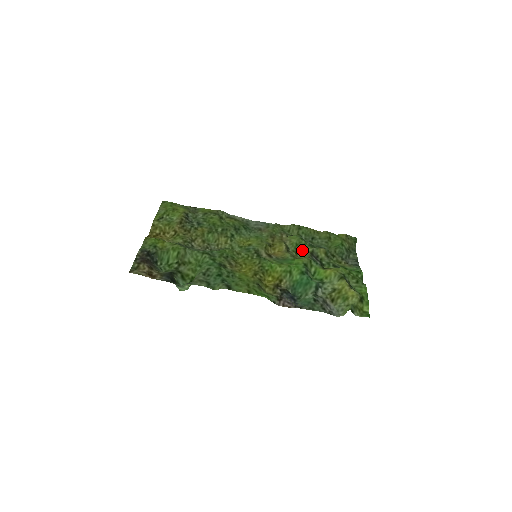
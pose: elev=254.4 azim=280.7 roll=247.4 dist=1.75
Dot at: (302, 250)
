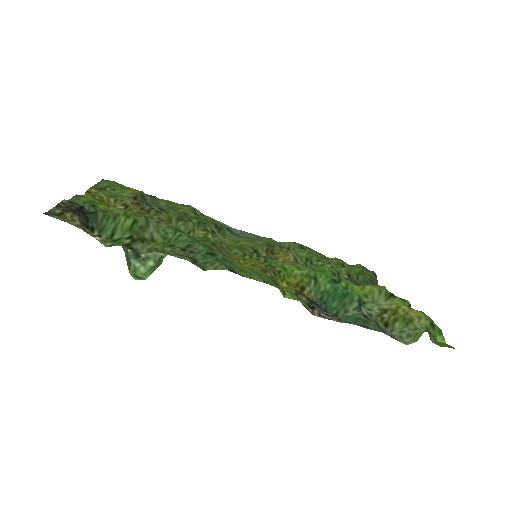
Dot at: (315, 267)
